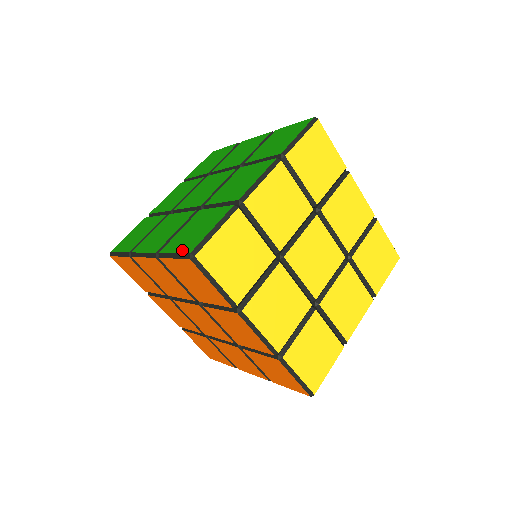
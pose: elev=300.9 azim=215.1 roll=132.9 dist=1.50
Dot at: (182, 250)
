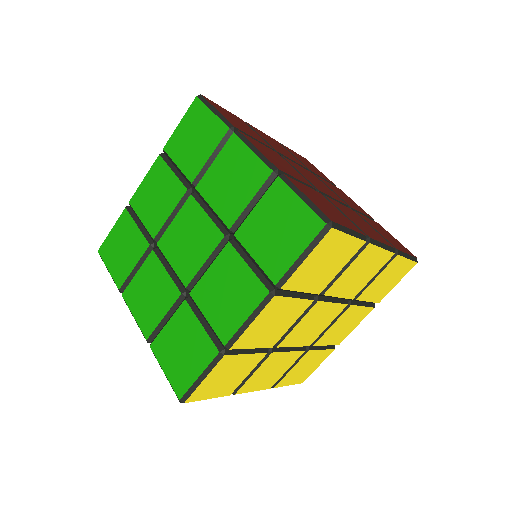
Dot at: (171, 381)
